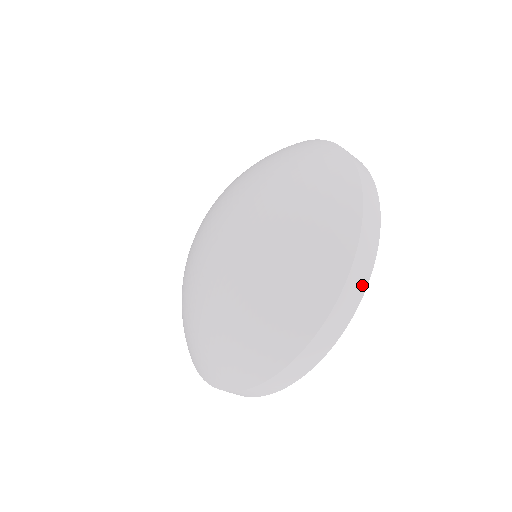
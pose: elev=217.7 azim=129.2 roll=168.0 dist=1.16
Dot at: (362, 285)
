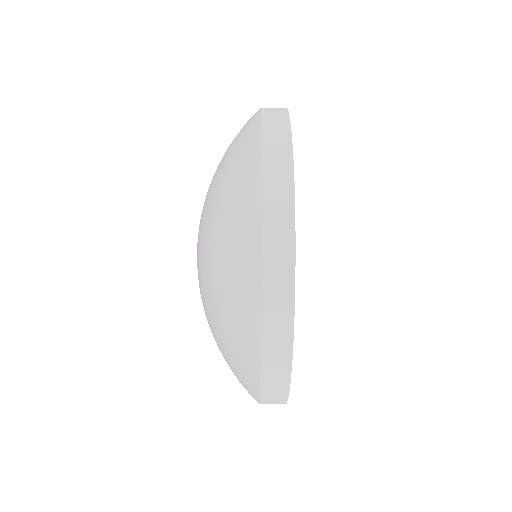
Dot at: (286, 188)
